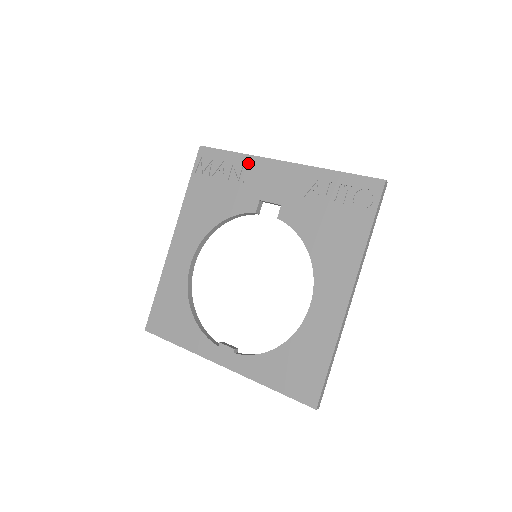
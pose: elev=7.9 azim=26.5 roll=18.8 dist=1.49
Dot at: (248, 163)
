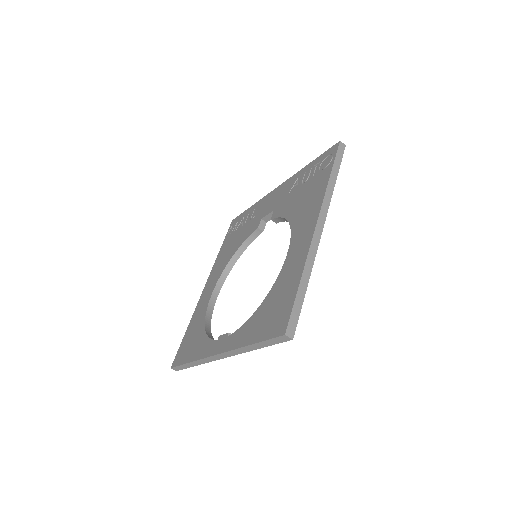
Dot at: (257, 205)
